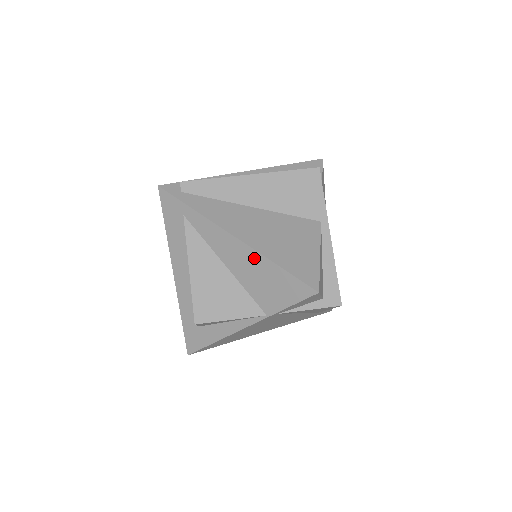
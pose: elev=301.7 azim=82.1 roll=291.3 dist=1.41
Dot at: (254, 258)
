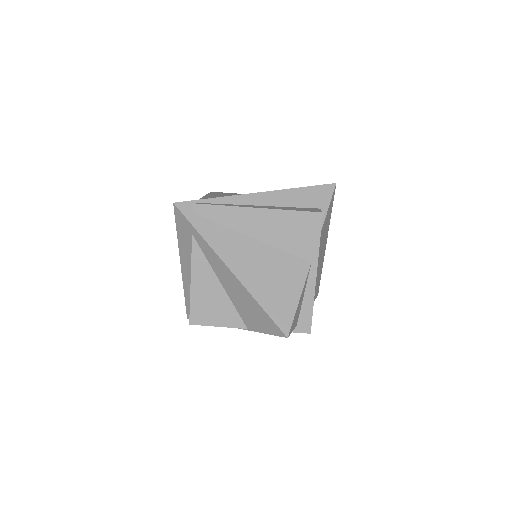
Dot at: (243, 292)
